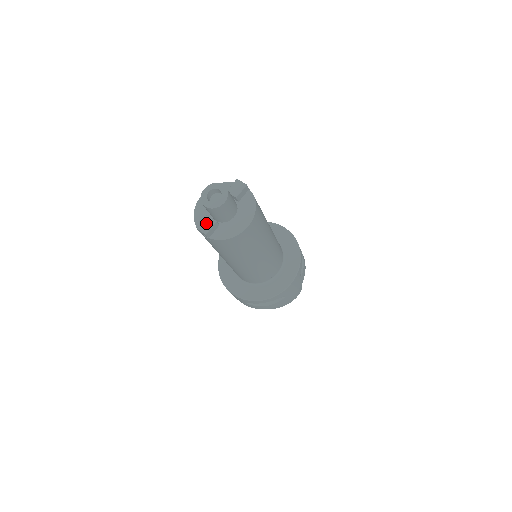
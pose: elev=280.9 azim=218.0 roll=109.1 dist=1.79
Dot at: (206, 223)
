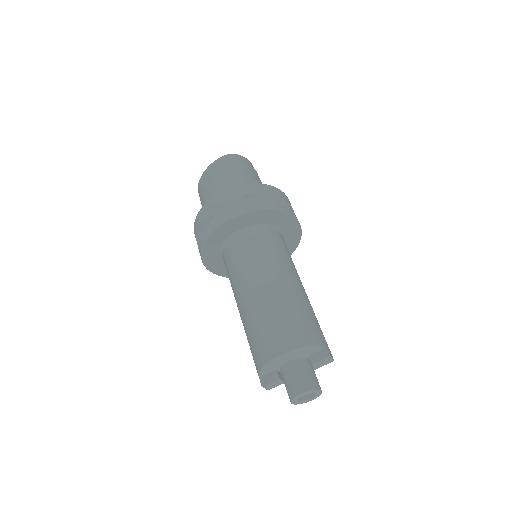
Dot at: (274, 385)
